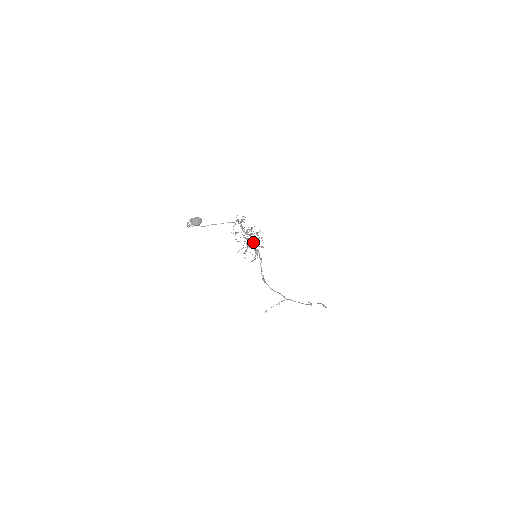
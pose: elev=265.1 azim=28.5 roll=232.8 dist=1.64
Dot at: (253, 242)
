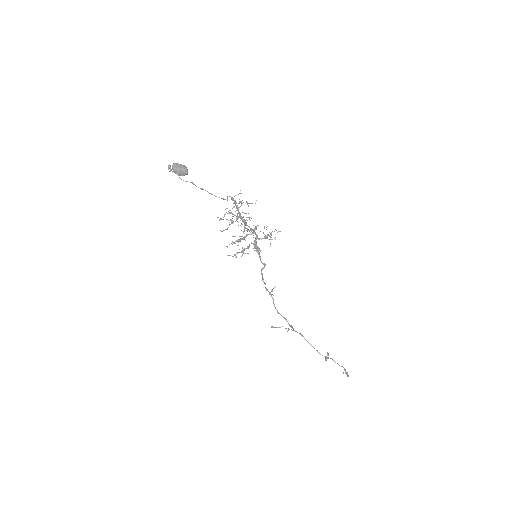
Dot at: (256, 237)
